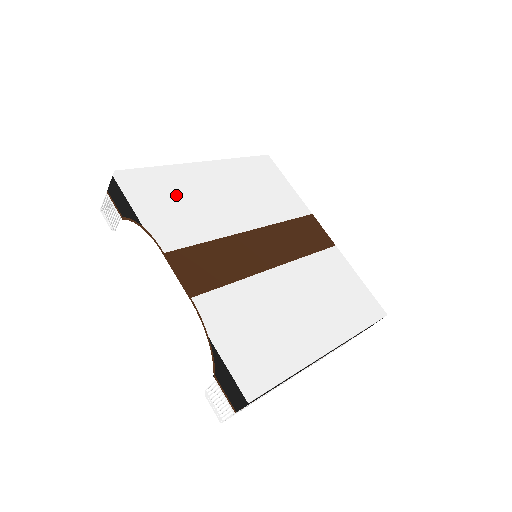
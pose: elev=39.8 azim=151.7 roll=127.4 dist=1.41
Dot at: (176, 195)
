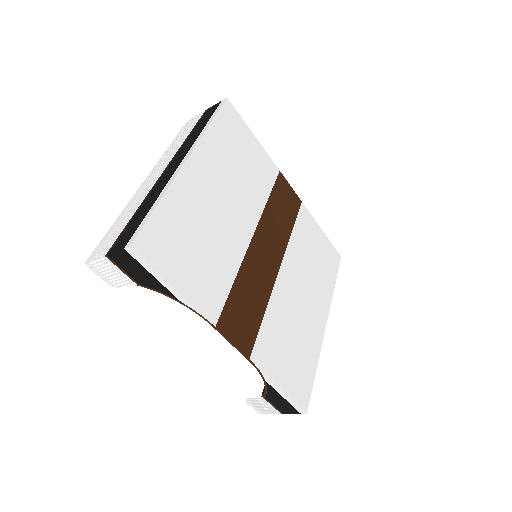
Dot at: (191, 237)
